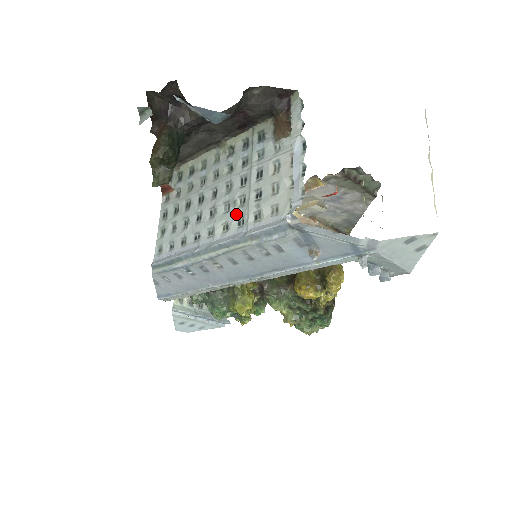
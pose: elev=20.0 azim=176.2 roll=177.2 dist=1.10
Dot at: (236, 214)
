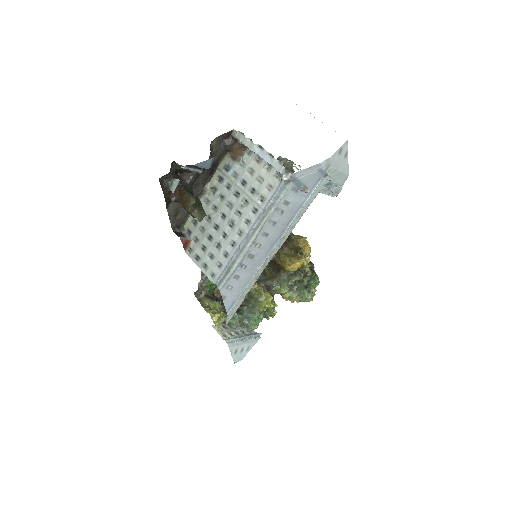
Dot at: (248, 210)
